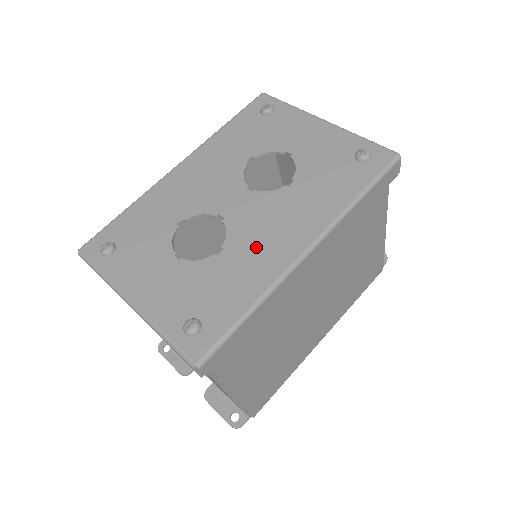
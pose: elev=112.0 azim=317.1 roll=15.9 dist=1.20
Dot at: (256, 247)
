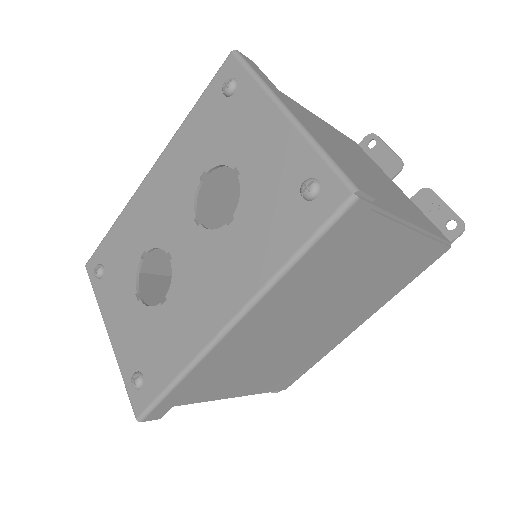
Dot at: (189, 306)
